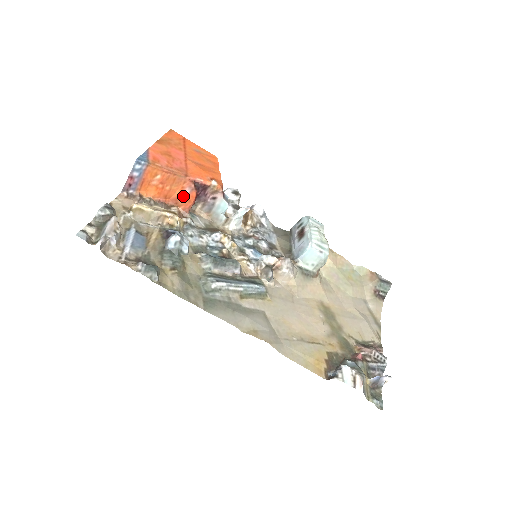
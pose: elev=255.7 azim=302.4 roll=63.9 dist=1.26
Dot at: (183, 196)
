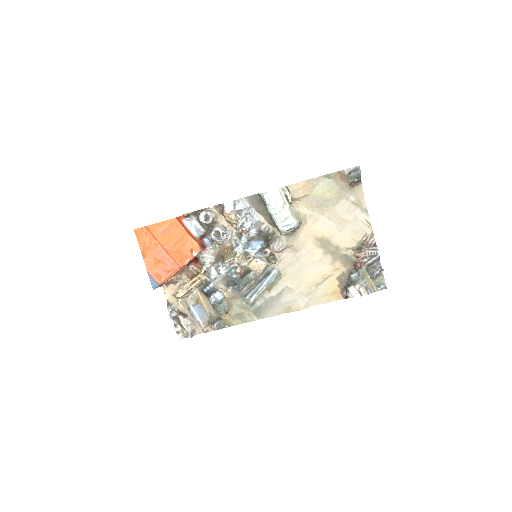
Dot at: occluded
